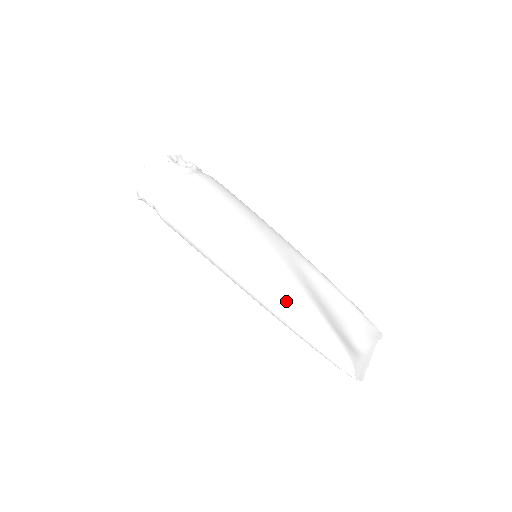
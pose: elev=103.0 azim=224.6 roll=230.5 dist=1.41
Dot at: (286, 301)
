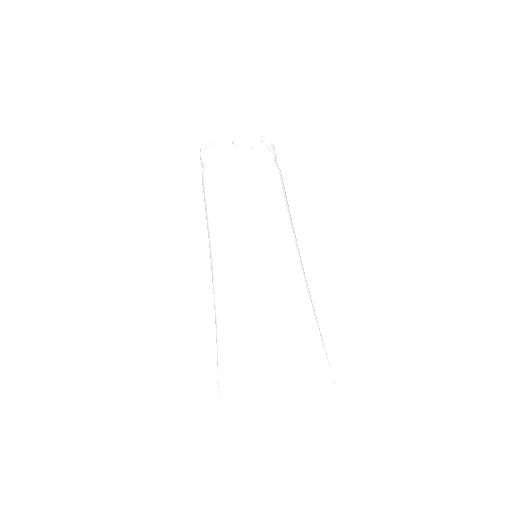
Dot at: (219, 310)
